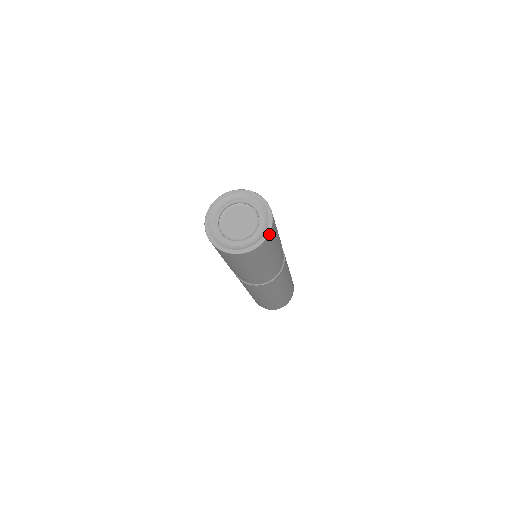
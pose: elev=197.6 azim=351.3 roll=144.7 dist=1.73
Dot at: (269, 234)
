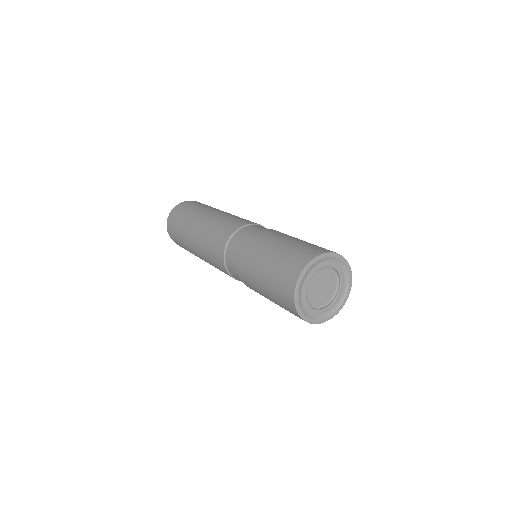
Dot at: (339, 310)
